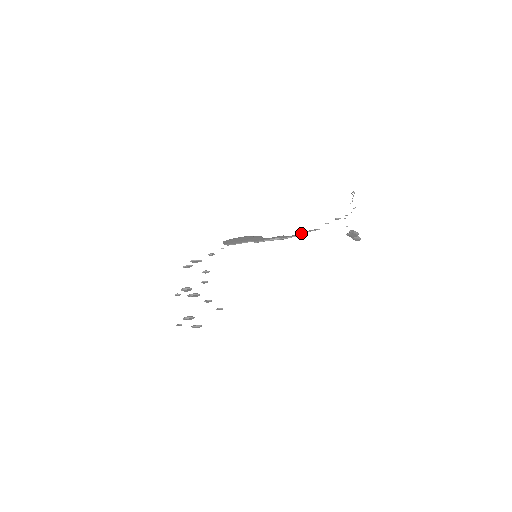
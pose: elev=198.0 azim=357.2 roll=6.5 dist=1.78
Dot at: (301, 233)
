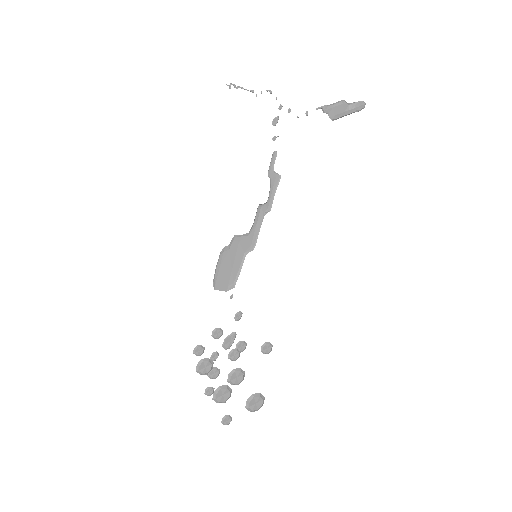
Dot at: (272, 181)
